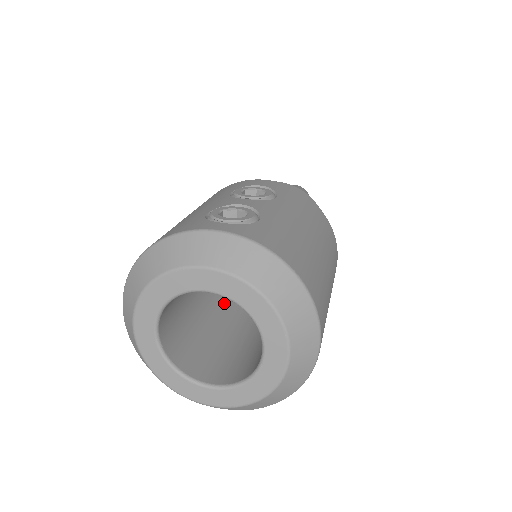
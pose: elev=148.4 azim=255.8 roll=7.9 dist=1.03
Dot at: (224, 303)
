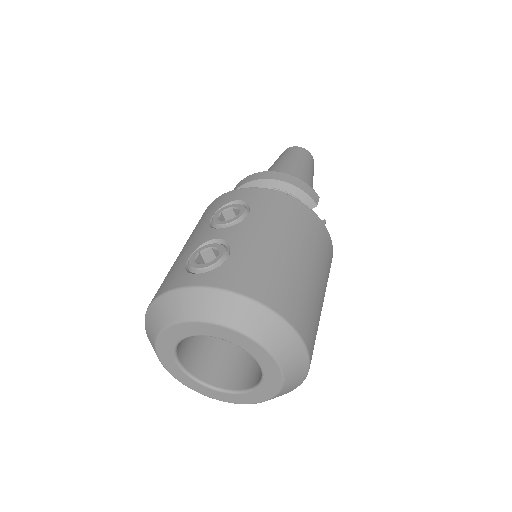
Dot at: occluded
